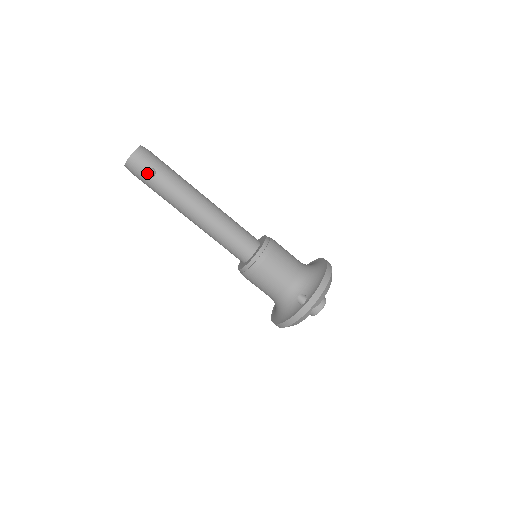
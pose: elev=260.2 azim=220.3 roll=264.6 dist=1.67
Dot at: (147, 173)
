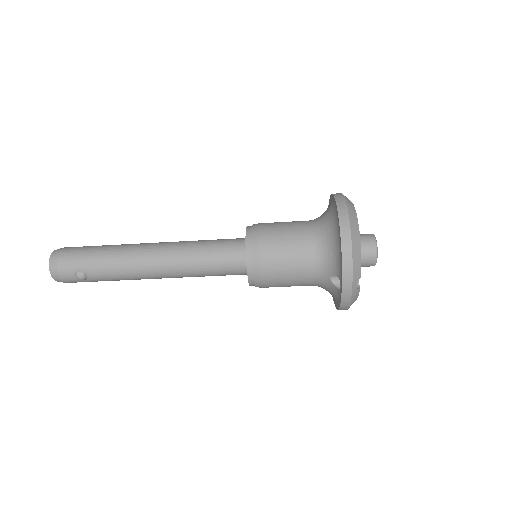
Dot at: (78, 279)
